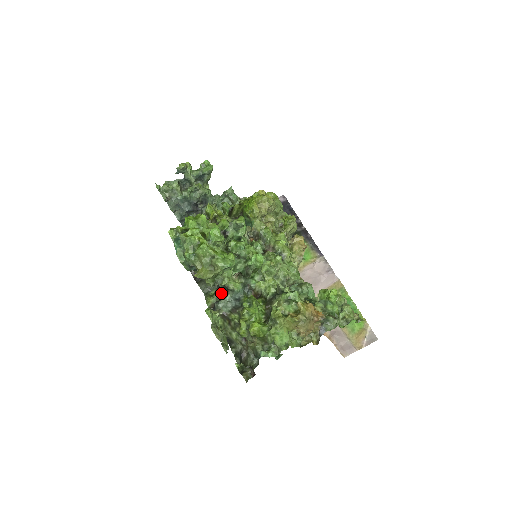
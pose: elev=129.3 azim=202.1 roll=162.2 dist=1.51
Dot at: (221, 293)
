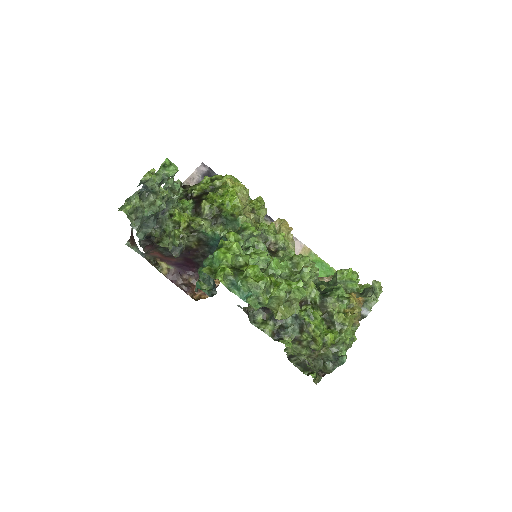
Dot at: occluded
